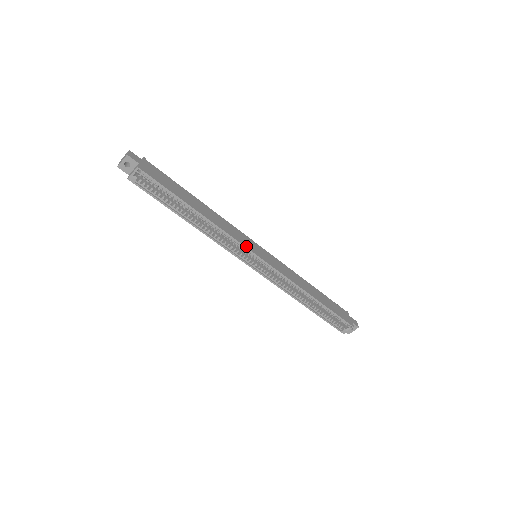
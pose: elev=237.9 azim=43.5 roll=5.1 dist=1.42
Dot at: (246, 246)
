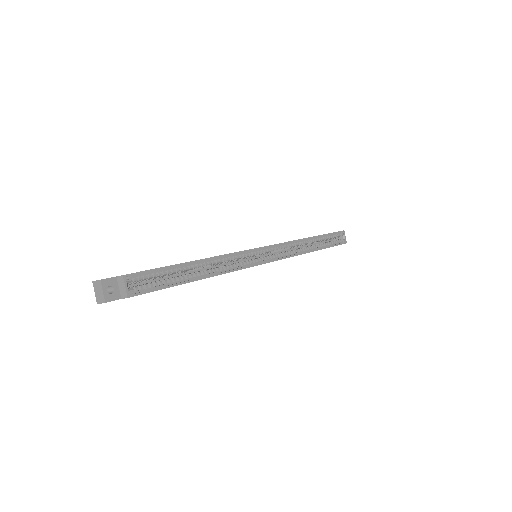
Dot at: (247, 250)
